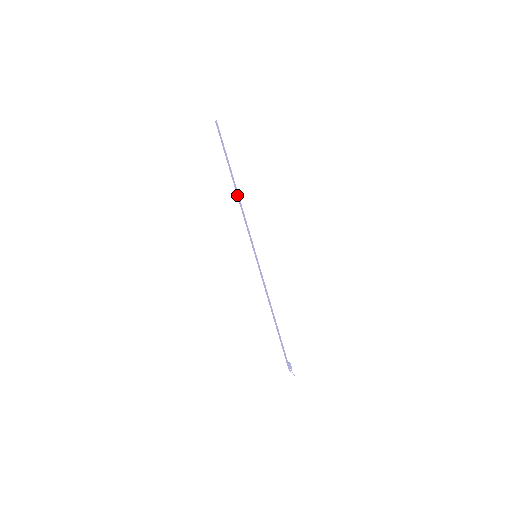
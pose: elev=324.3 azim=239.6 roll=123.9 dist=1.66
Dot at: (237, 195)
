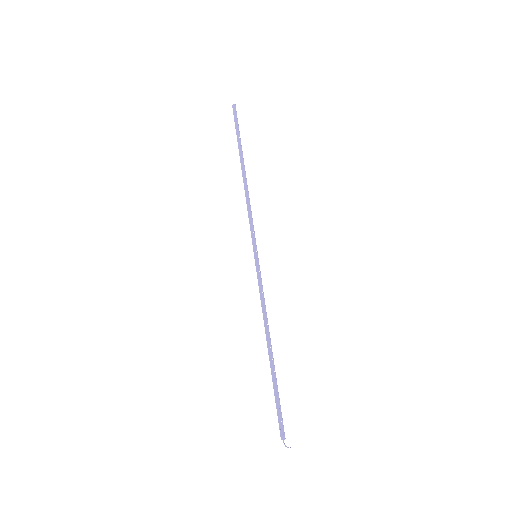
Dot at: (244, 181)
